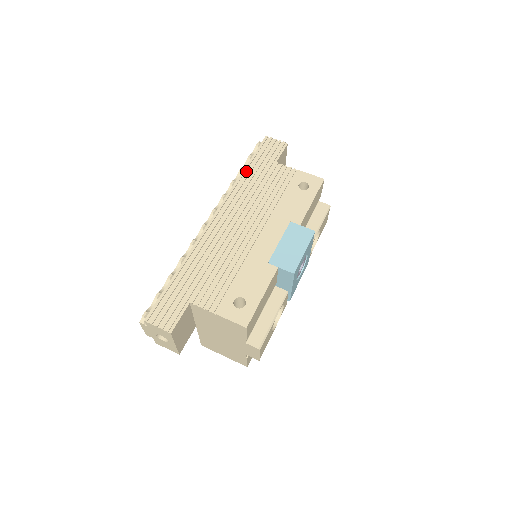
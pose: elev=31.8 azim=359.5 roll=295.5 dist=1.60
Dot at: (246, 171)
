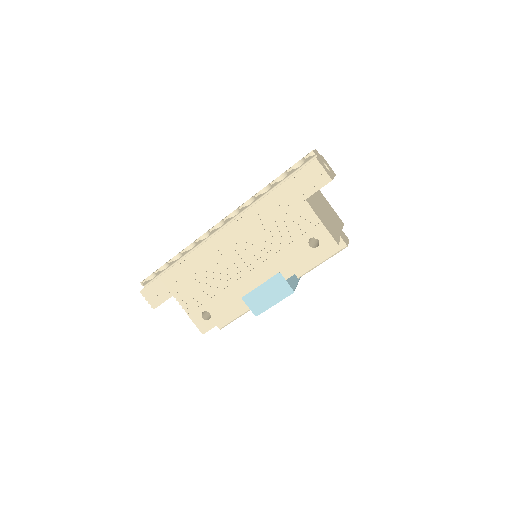
Dot at: (271, 195)
